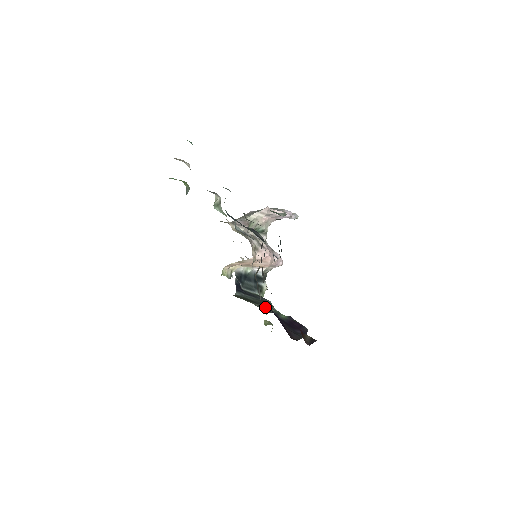
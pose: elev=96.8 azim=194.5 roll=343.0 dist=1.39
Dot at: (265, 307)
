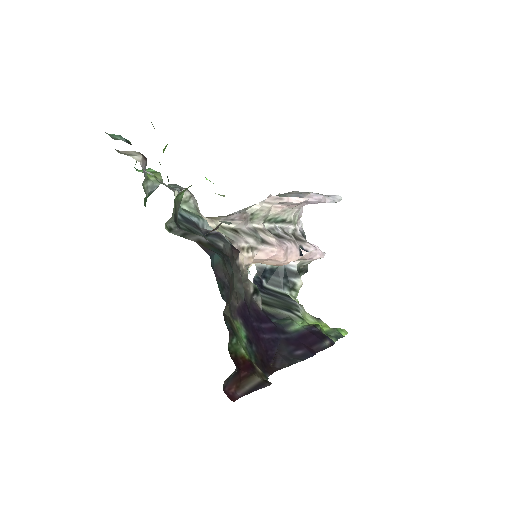
Dot at: (282, 312)
